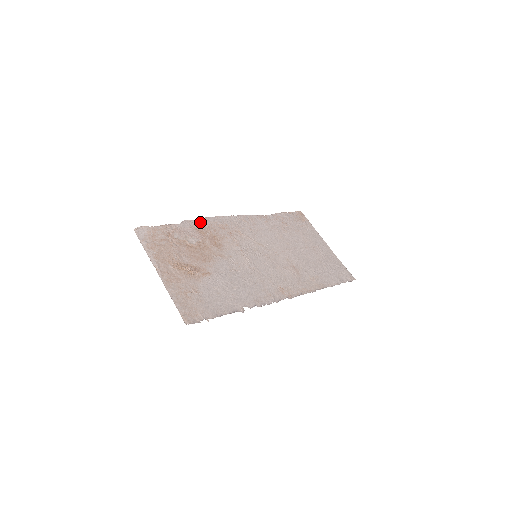
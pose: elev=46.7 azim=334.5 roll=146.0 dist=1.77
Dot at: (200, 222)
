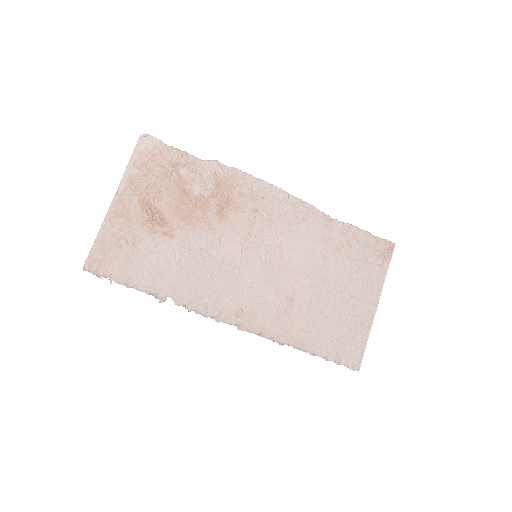
Dot at: (232, 174)
